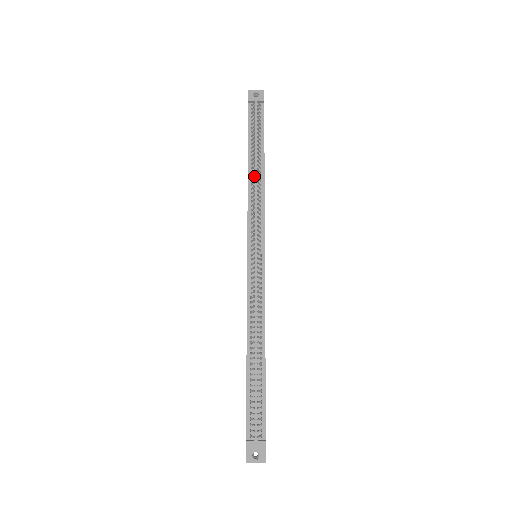
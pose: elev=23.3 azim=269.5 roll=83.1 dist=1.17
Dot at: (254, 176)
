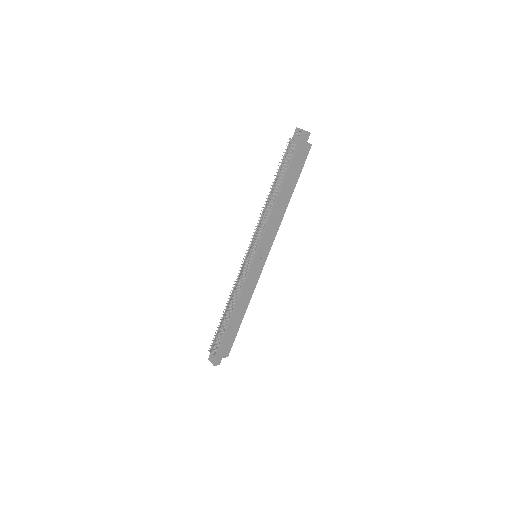
Dot at: (264, 204)
